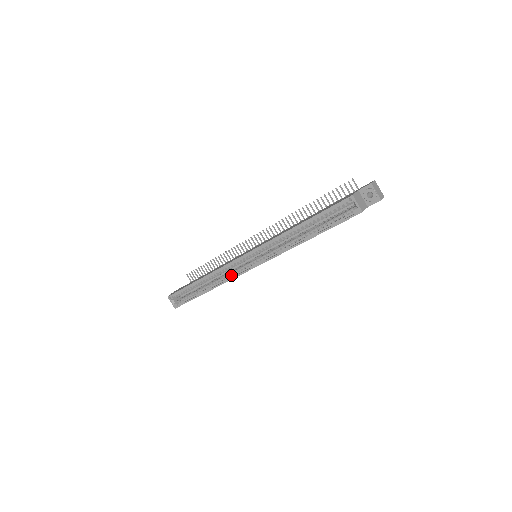
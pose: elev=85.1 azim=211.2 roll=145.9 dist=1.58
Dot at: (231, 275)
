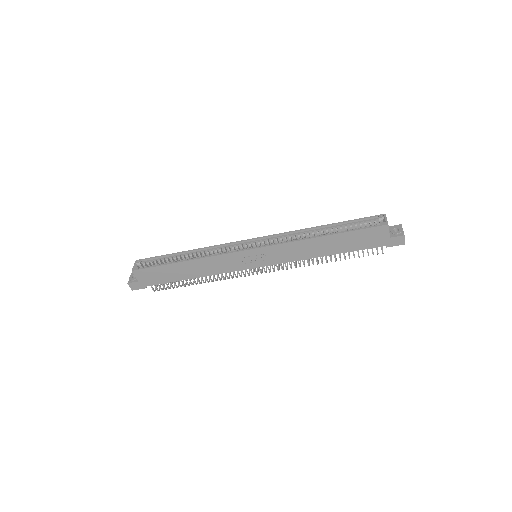
Dot at: (223, 253)
